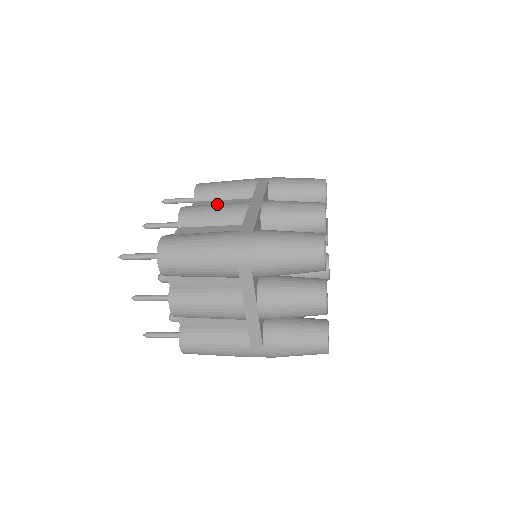
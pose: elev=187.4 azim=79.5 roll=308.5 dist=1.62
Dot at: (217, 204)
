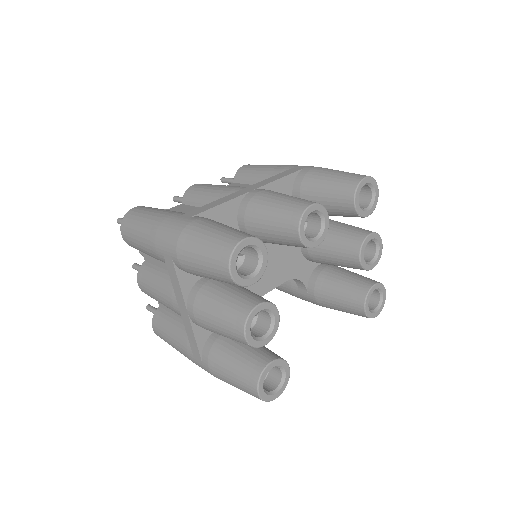
Dot at: (221, 185)
